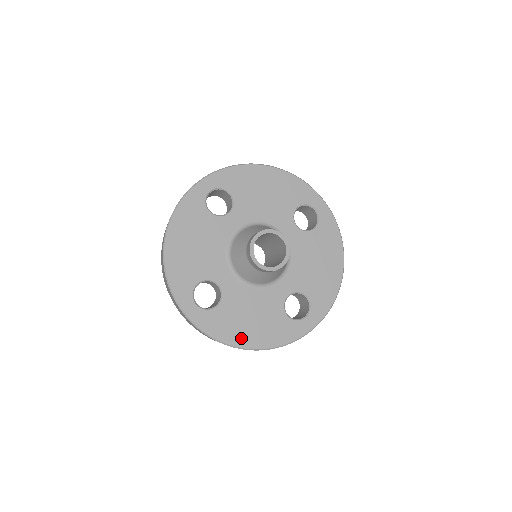
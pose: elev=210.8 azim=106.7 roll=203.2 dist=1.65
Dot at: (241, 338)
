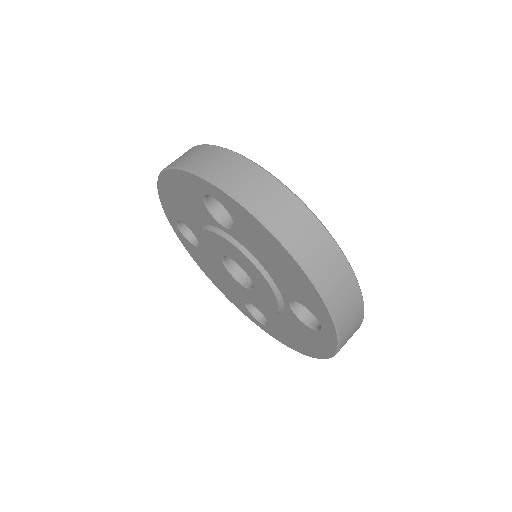
Dot at: occluded
